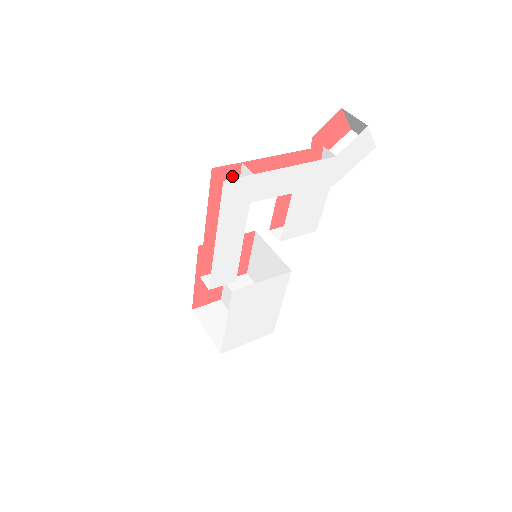
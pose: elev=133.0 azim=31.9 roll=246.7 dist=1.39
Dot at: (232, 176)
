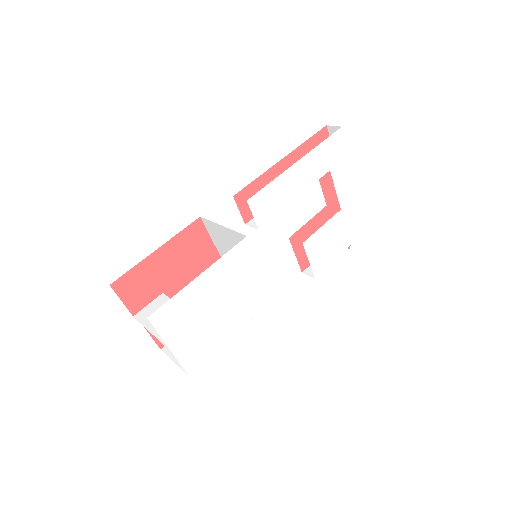
Dot at: occluded
